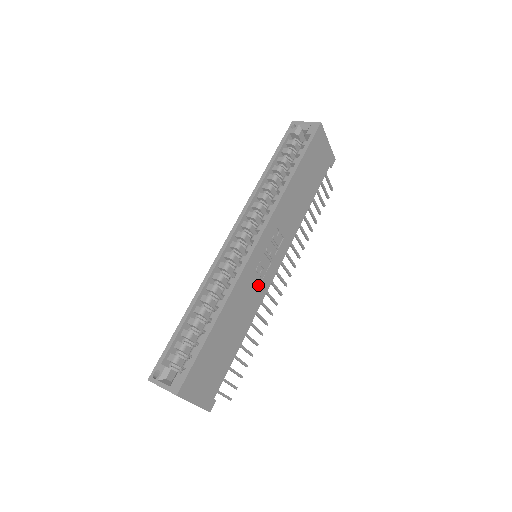
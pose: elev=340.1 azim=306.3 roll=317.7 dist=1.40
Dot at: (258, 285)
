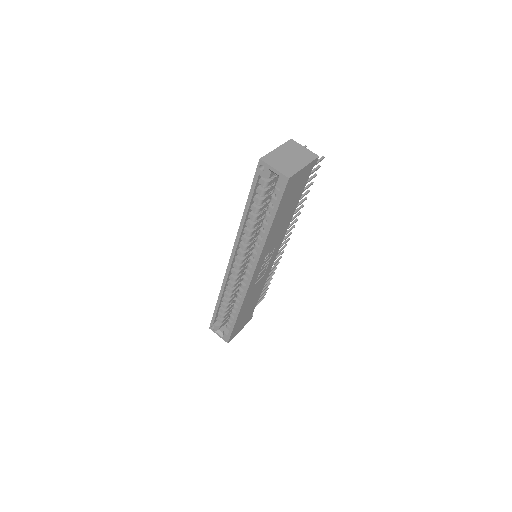
Dot at: (262, 278)
